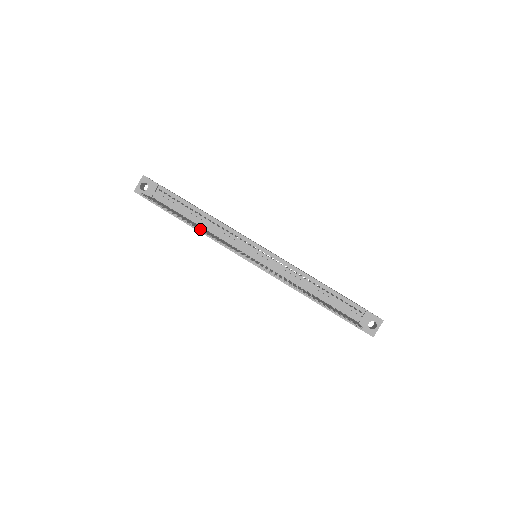
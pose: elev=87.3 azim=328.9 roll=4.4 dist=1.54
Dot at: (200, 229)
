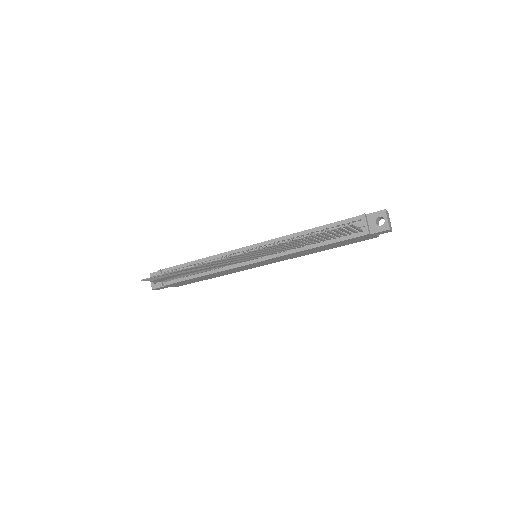
Dot at: (188, 267)
